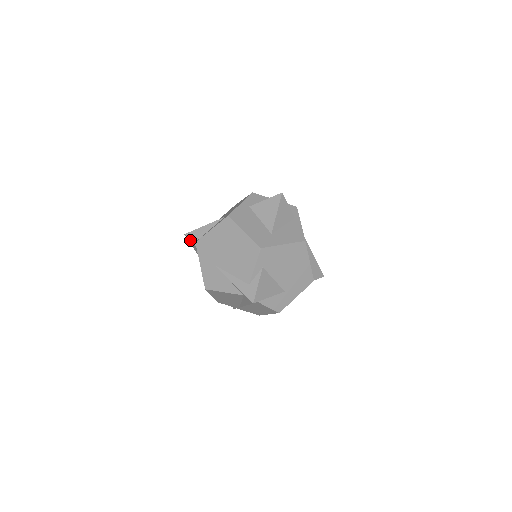
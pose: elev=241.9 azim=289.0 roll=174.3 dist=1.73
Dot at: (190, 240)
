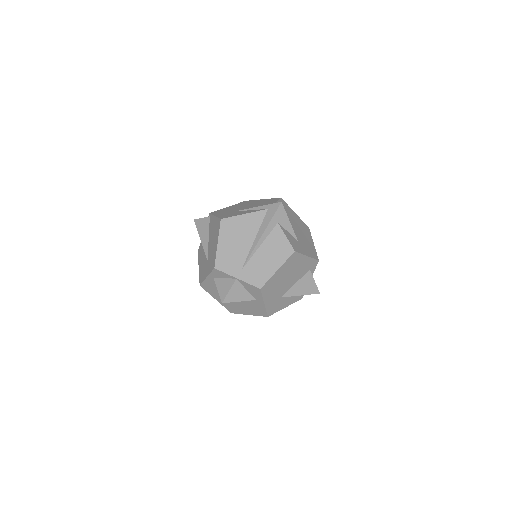
Dot at: (201, 218)
